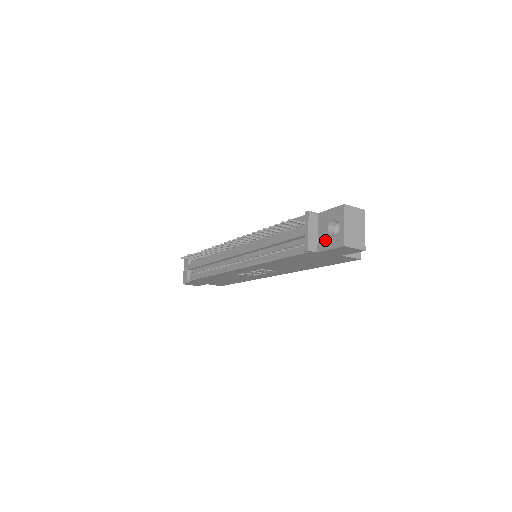
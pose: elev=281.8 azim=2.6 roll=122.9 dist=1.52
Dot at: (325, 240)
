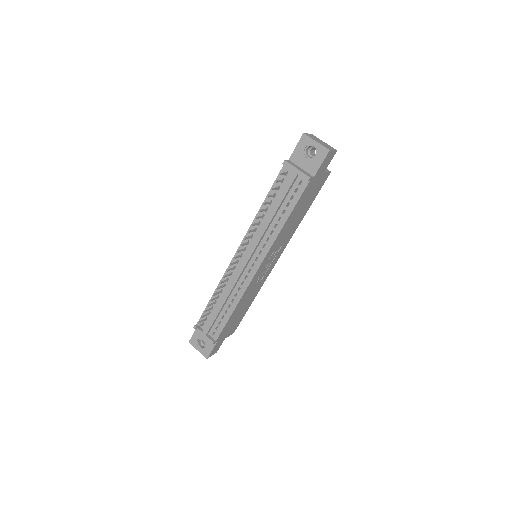
Dot at: (312, 164)
